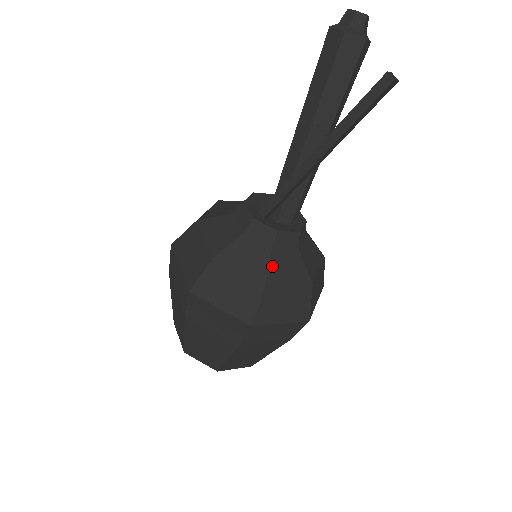
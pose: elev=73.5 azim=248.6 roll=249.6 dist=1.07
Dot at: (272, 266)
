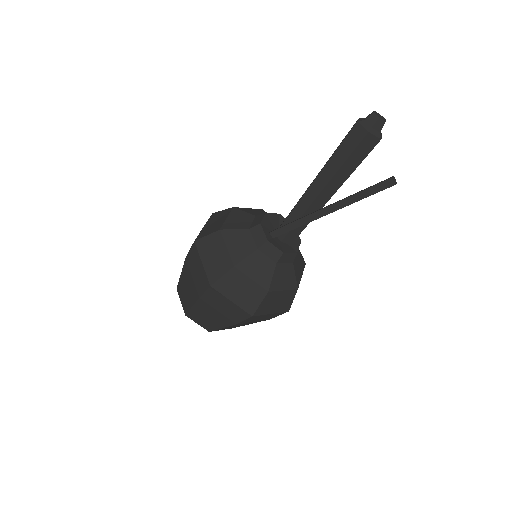
Dot at: (275, 277)
